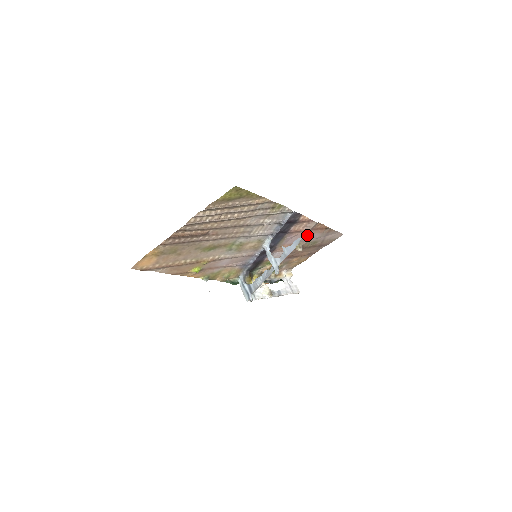
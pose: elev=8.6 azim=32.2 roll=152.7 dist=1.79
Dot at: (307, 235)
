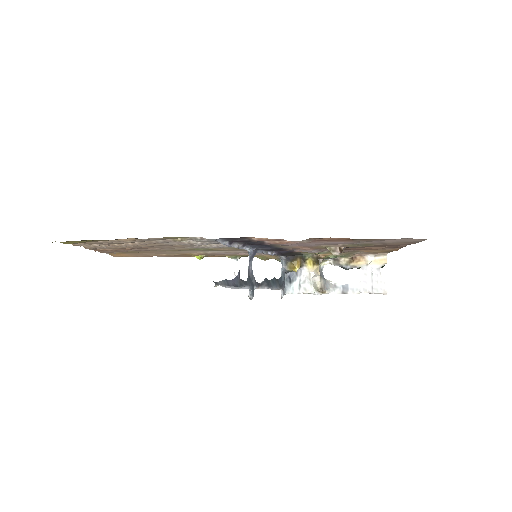
Dot at: (323, 242)
